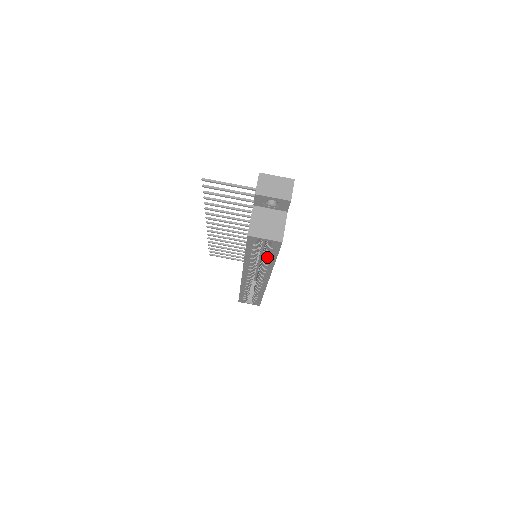
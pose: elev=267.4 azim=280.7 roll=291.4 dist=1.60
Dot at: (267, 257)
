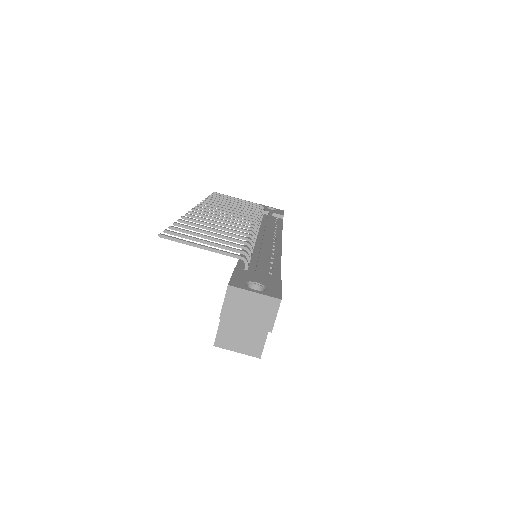
Dot at: occluded
